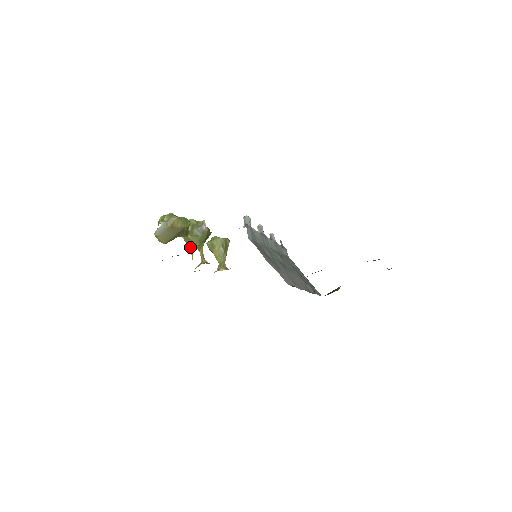
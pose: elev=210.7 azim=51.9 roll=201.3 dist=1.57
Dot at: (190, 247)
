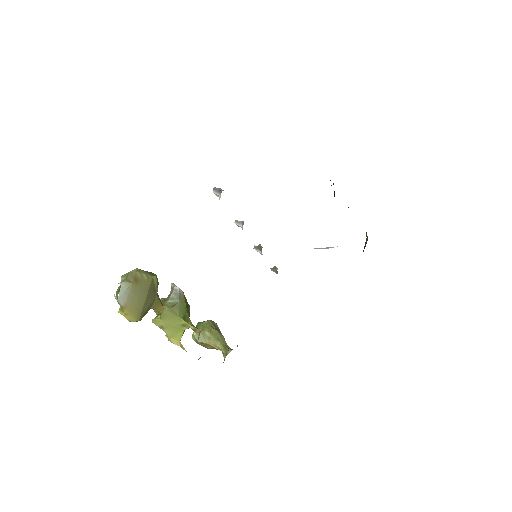
Dot at: (174, 338)
